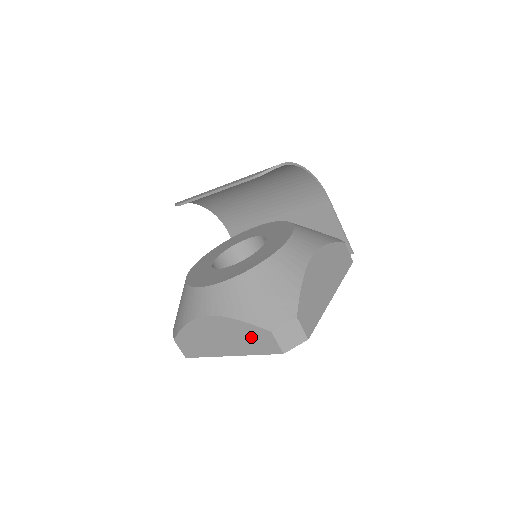
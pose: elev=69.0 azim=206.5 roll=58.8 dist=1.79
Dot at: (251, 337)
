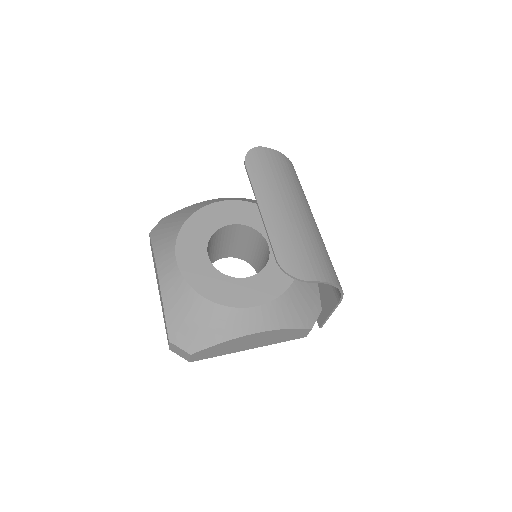
Dot at: occluded
